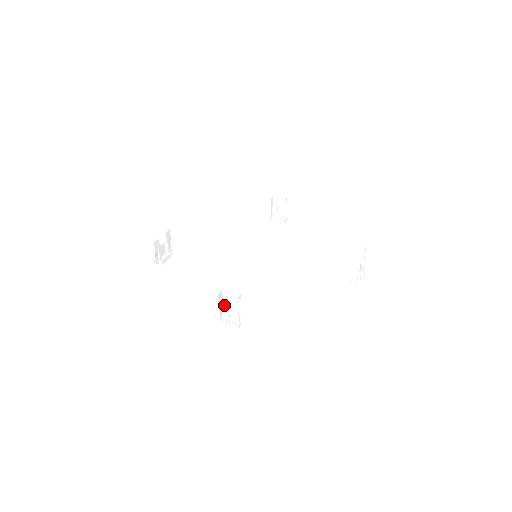
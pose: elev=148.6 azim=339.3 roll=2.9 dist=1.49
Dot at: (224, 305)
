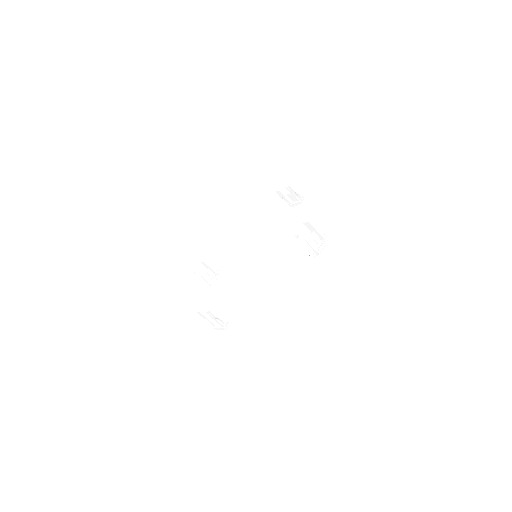
Dot at: occluded
